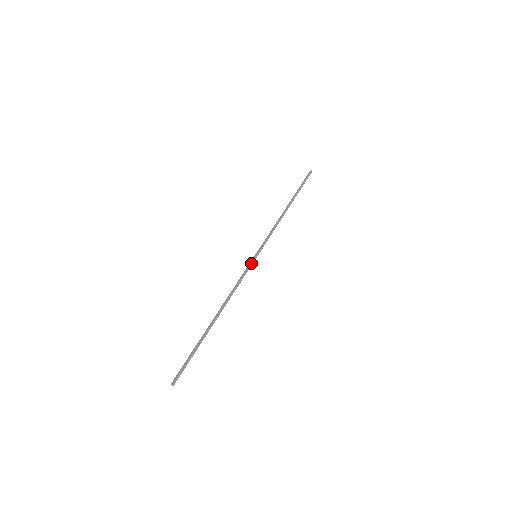
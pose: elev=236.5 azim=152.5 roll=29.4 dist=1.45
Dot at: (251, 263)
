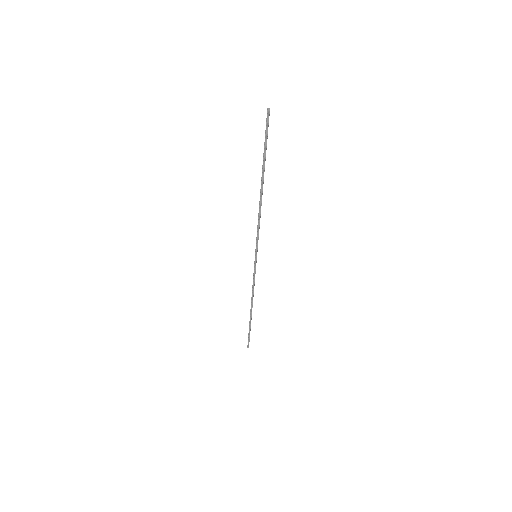
Dot at: (256, 247)
